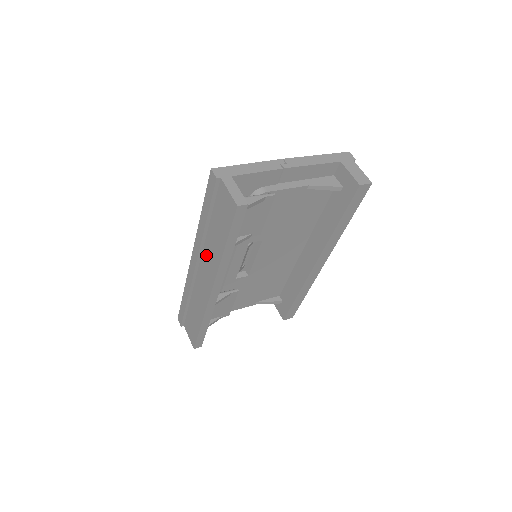
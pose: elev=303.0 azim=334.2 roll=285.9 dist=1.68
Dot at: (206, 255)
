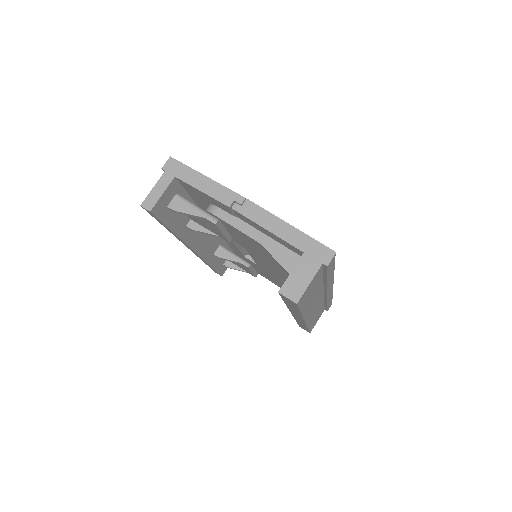
Dot at: occluded
